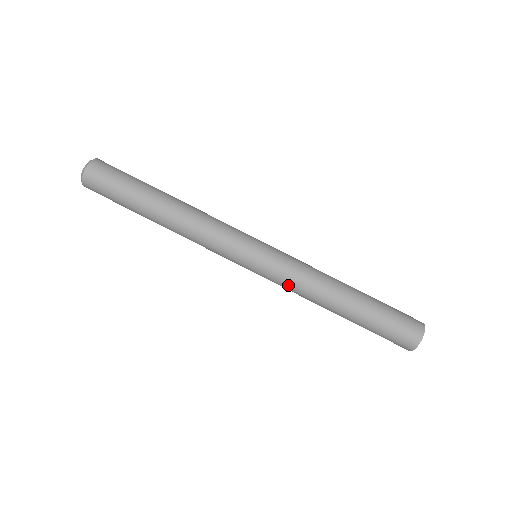
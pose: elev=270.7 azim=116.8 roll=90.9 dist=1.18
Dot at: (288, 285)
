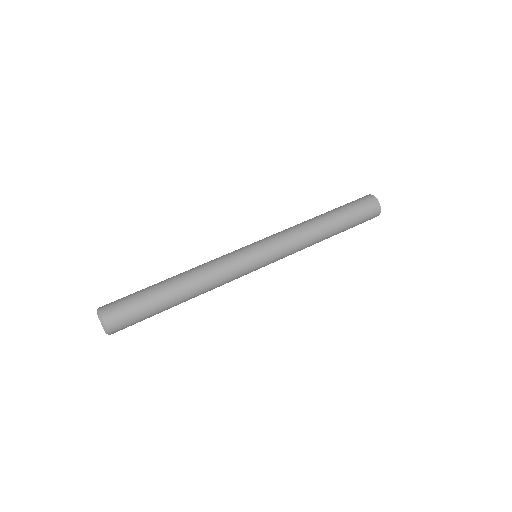
Dot at: (292, 249)
